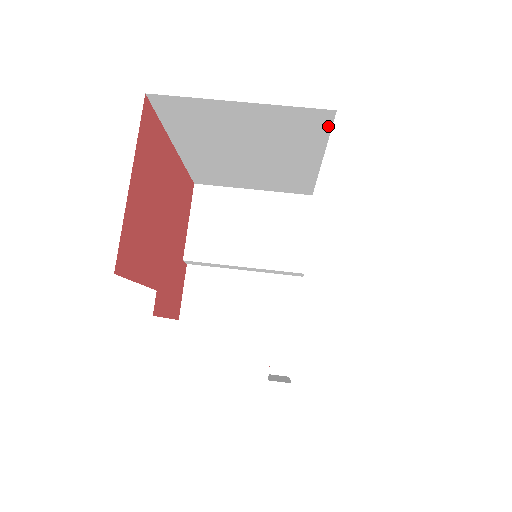
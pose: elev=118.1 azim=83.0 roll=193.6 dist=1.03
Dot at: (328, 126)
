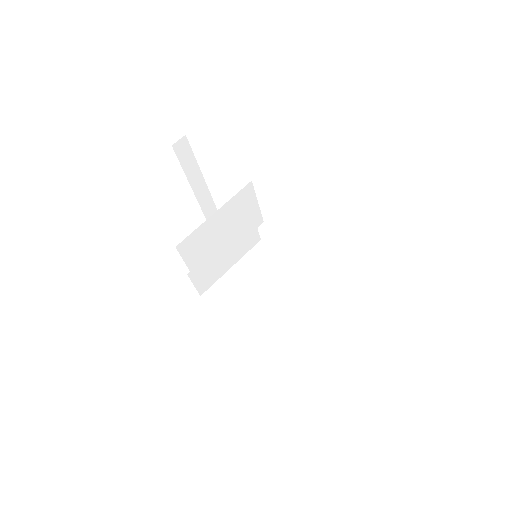
Dot at: occluded
